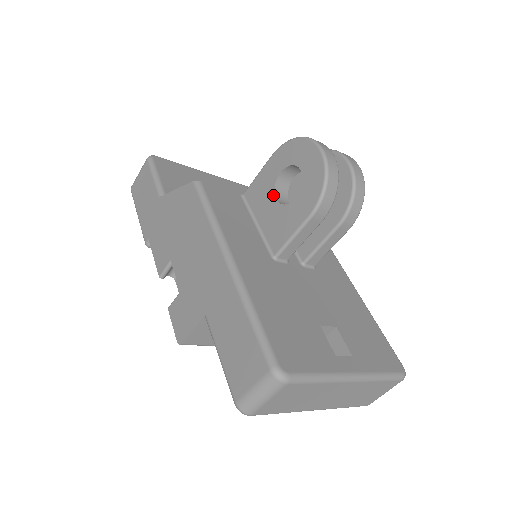
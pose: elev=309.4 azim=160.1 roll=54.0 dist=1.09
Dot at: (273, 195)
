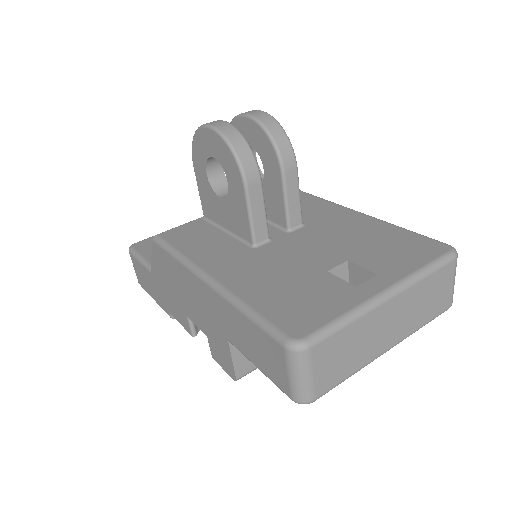
Dot at: (216, 196)
